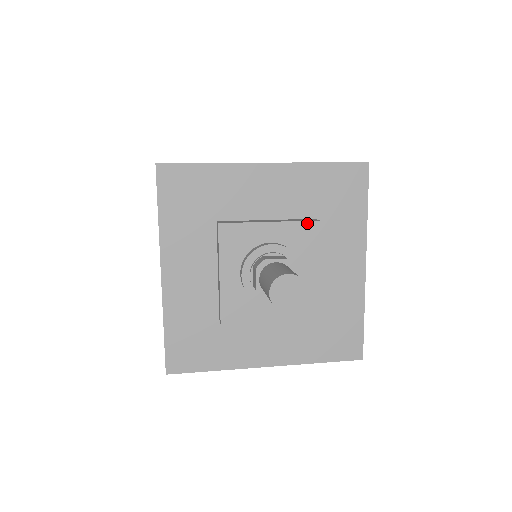
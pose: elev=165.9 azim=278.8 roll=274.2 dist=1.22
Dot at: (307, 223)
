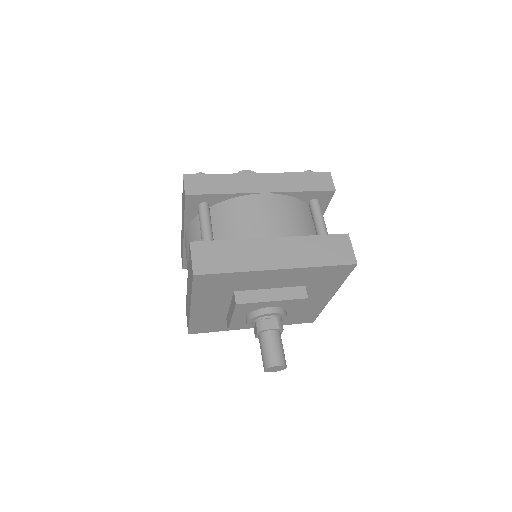
Dot at: (298, 300)
